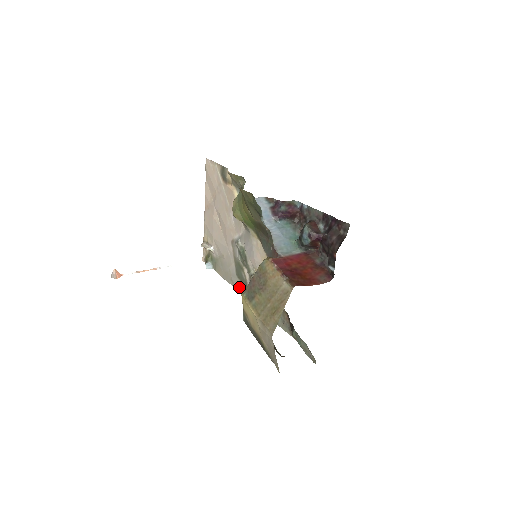
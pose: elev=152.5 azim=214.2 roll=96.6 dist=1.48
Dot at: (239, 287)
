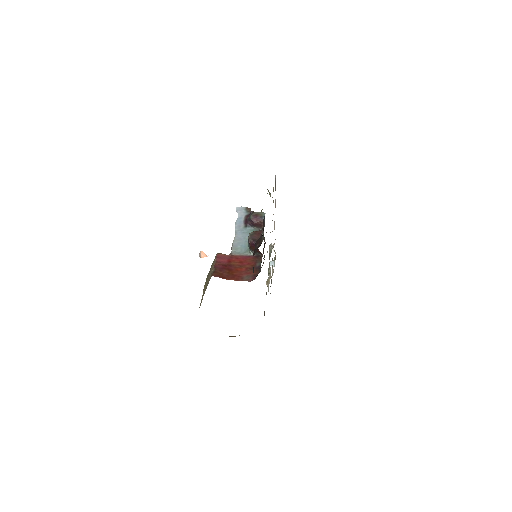
Dot at: occluded
